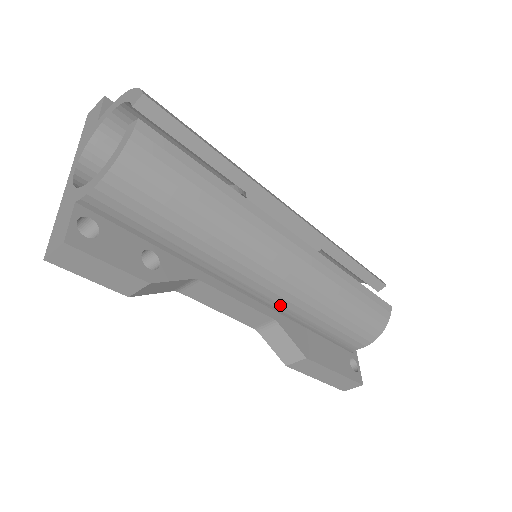
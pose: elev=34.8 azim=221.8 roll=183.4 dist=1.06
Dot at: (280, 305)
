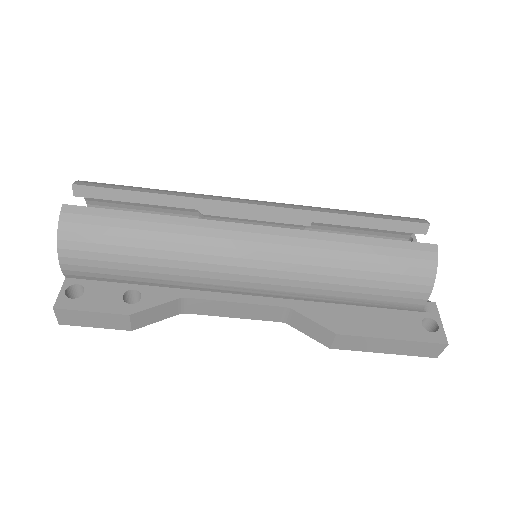
Dot at: (281, 292)
